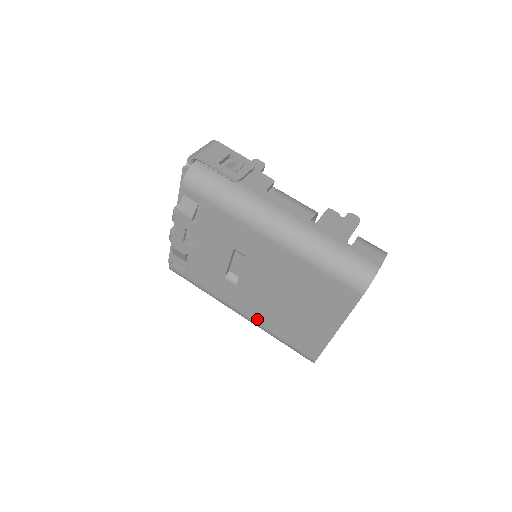
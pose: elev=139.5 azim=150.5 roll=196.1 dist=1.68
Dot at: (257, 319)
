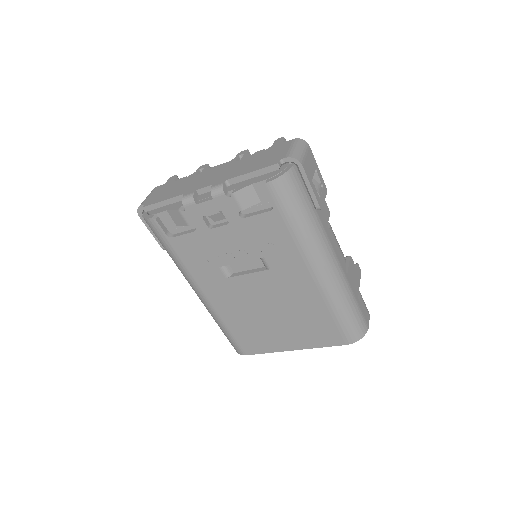
Dot at: (218, 308)
